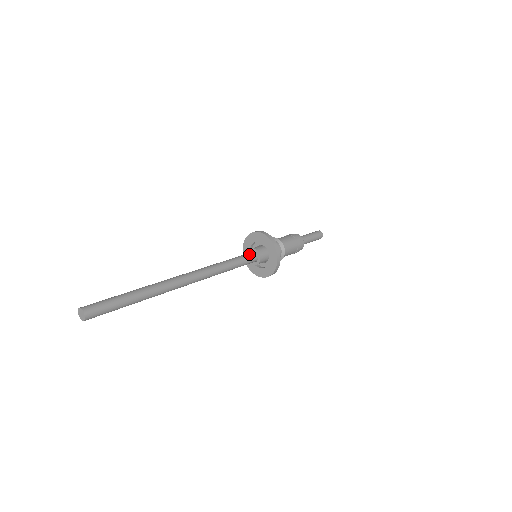
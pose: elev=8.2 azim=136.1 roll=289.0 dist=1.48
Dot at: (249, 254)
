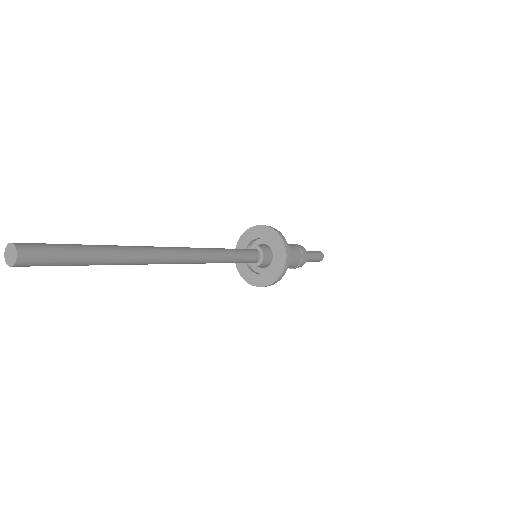
Dot at: (246, 249)
